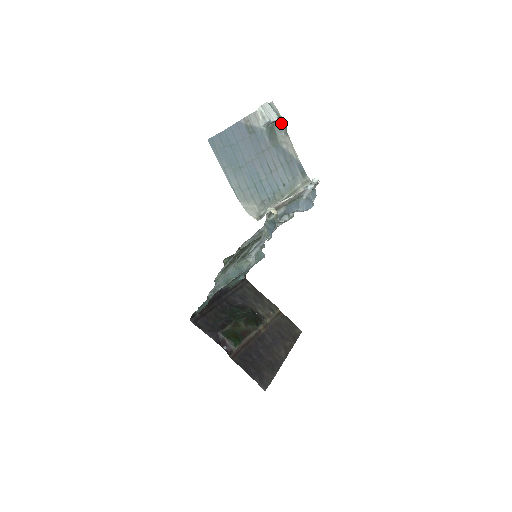
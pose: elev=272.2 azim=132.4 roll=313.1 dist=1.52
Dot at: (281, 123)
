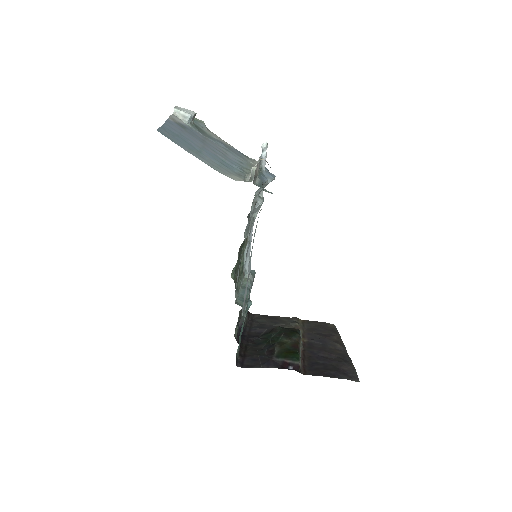
Dot at: (198, 122)
